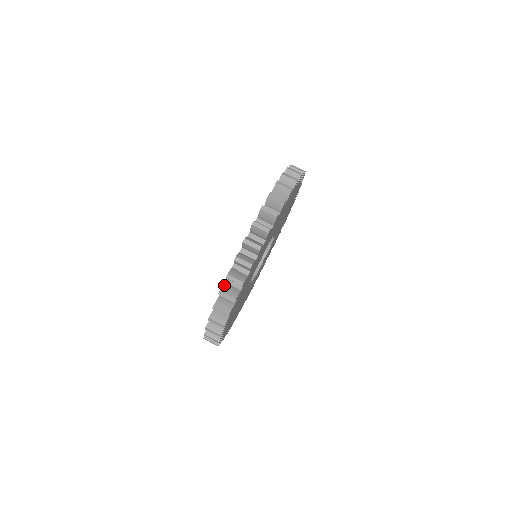
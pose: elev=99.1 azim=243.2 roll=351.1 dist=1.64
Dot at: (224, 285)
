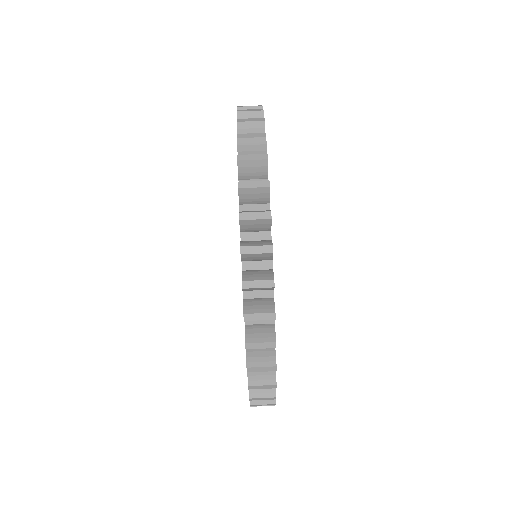
Dot at: occluded
